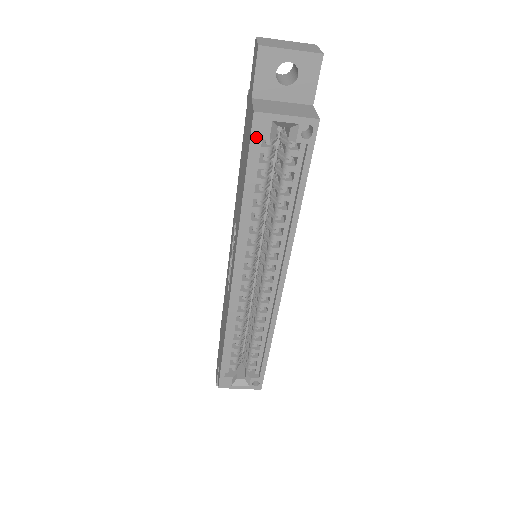
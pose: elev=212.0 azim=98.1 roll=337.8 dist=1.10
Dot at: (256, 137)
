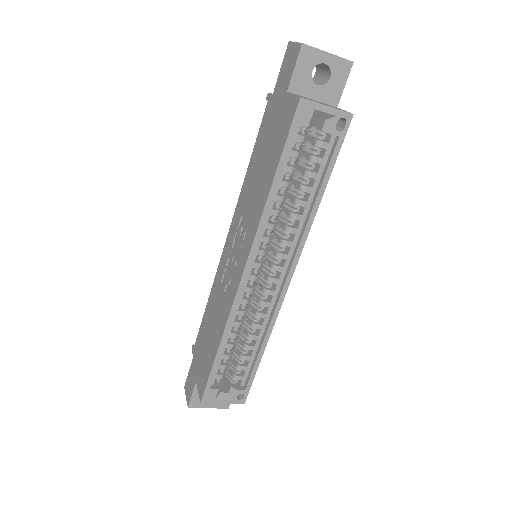
Dot at: (297, 123)
